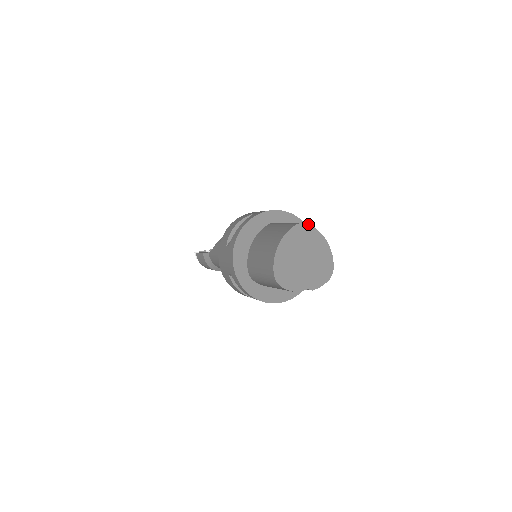
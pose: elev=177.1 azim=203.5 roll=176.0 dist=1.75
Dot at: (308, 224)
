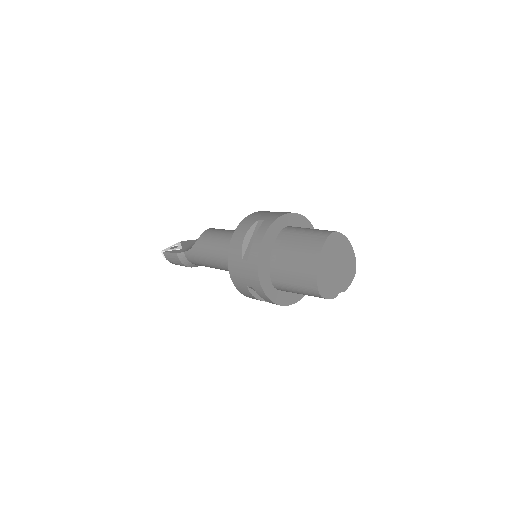
Dot at: (337, 232)
